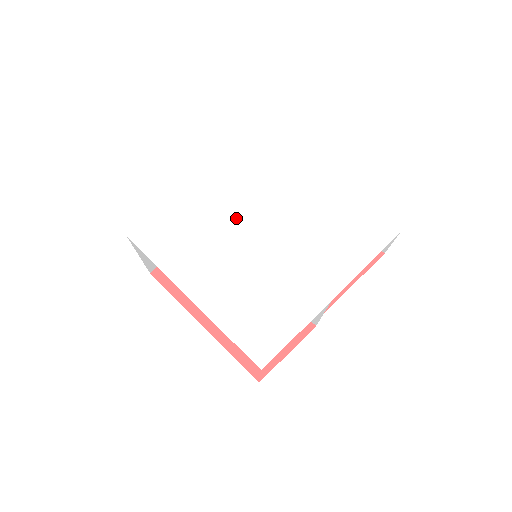
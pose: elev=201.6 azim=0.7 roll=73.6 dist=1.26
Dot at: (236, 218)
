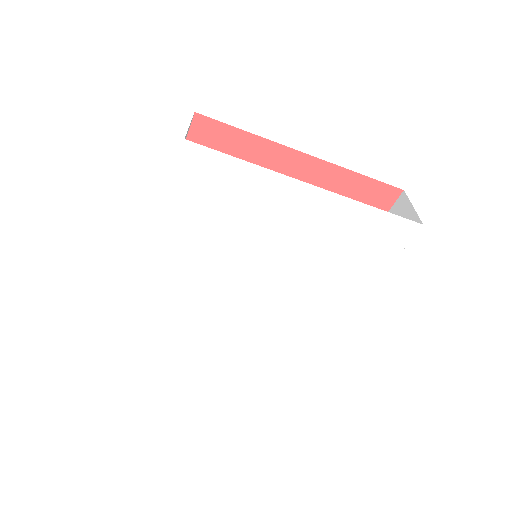
Dot at: (222, 273)
